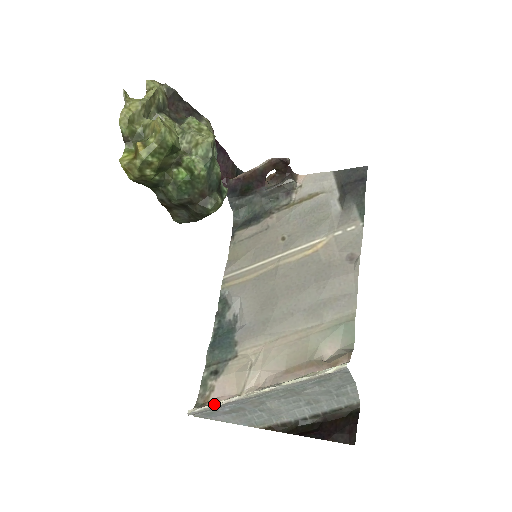
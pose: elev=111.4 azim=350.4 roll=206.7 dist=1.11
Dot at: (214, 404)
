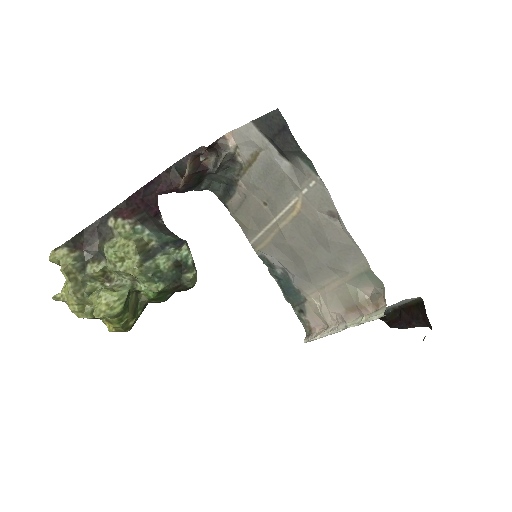
Dot at: (315, 339)
